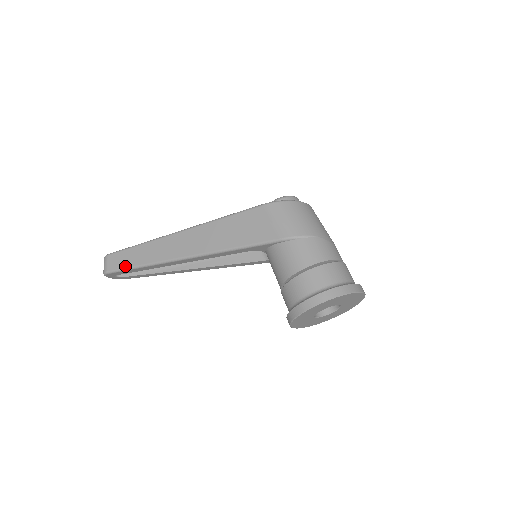
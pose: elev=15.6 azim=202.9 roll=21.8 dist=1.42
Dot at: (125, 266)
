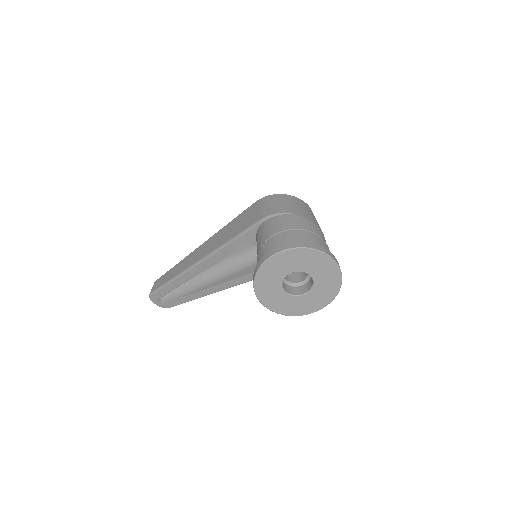
Dot at: (161, 284)
